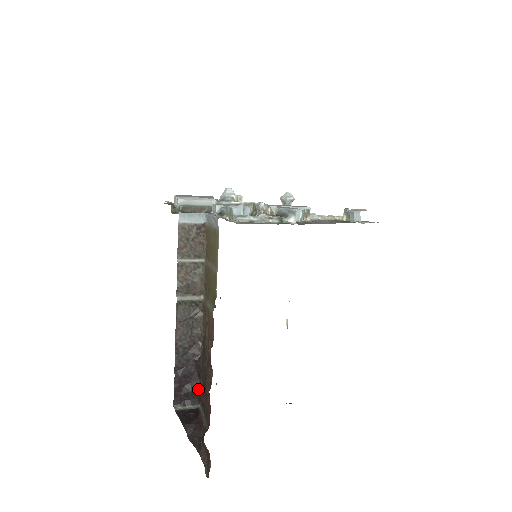
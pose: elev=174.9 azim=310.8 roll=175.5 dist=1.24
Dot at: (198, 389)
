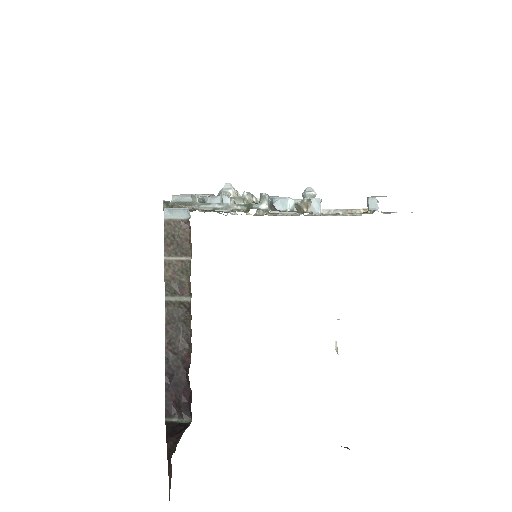
Dot at: (189, 401)
